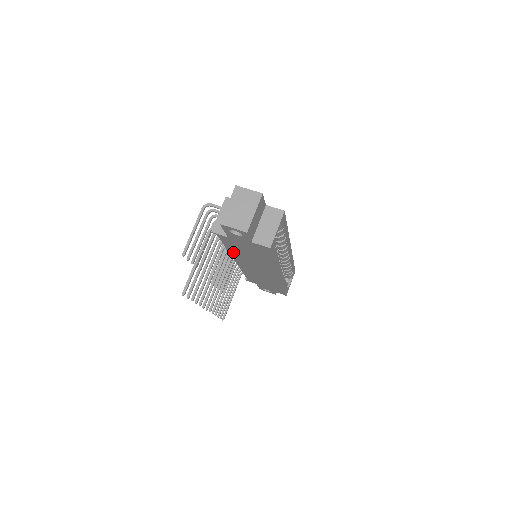
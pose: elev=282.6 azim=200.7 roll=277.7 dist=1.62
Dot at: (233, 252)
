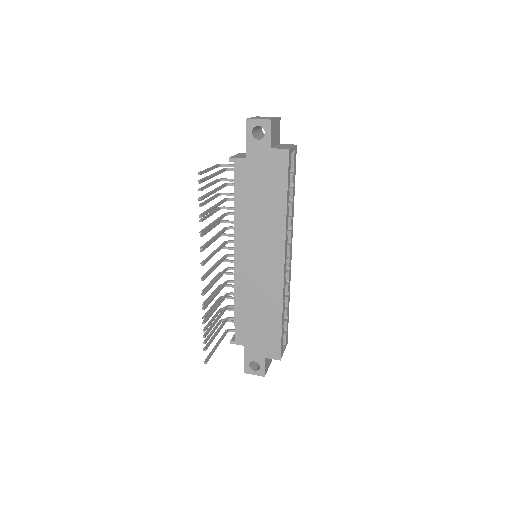
Dot at: (240, 215)
